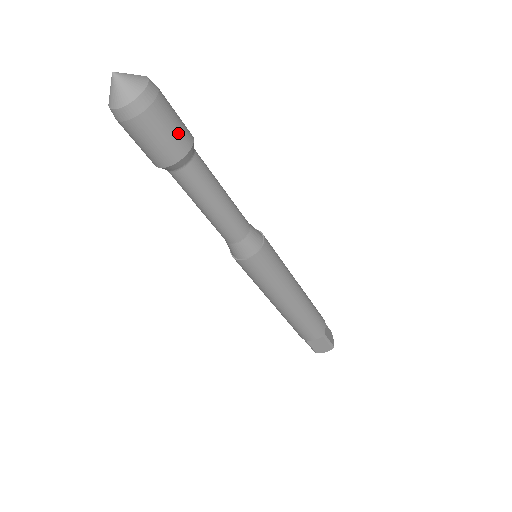
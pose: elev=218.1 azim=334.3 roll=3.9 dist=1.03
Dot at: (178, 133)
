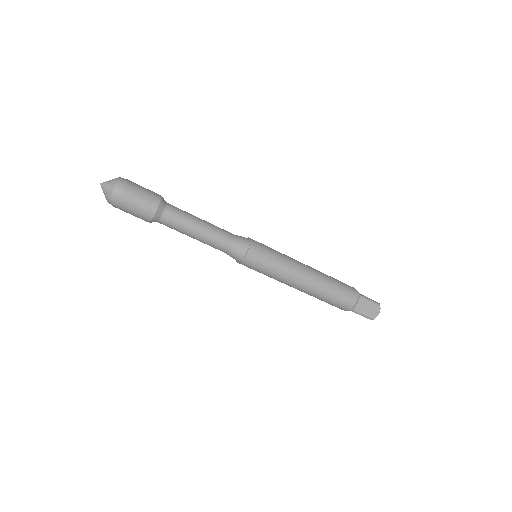
Dot at: (149, 193)
